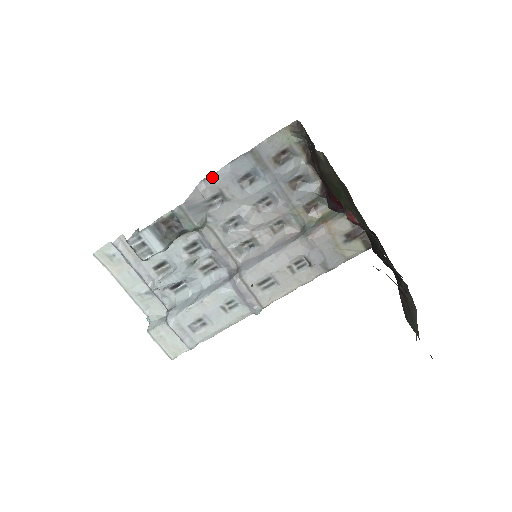
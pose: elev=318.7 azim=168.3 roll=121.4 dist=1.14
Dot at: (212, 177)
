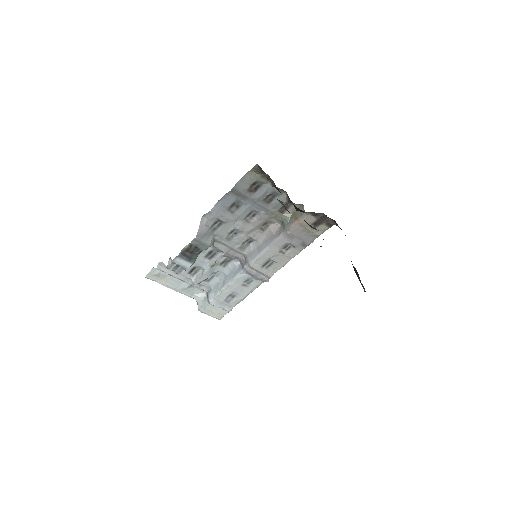
Dot at: (209, 213)
